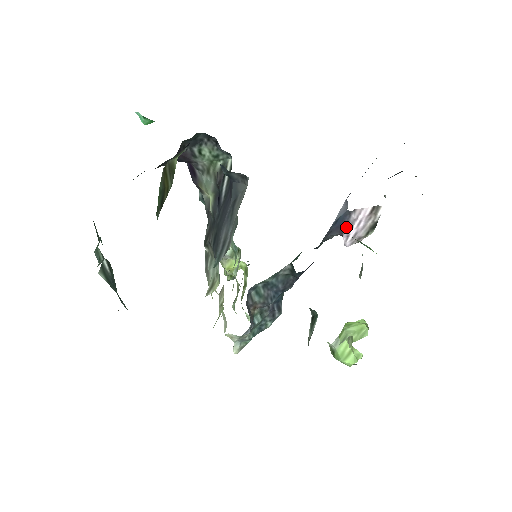
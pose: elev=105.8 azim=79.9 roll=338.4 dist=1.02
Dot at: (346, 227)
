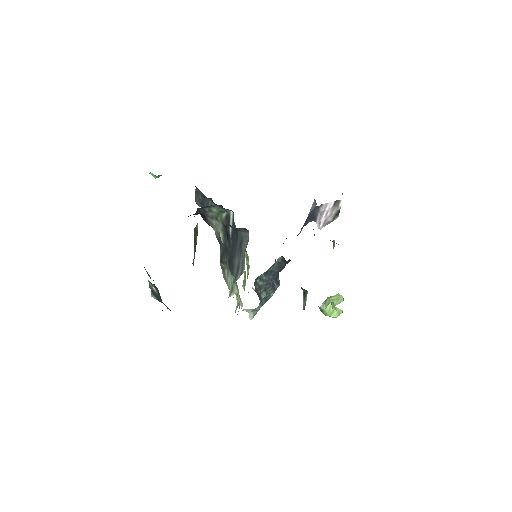
Dot at: (317, 216)
